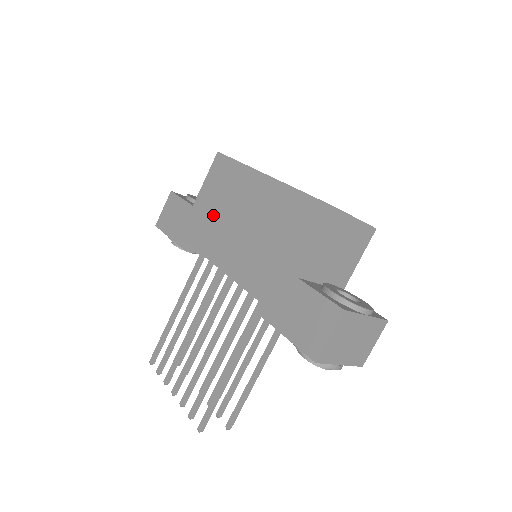
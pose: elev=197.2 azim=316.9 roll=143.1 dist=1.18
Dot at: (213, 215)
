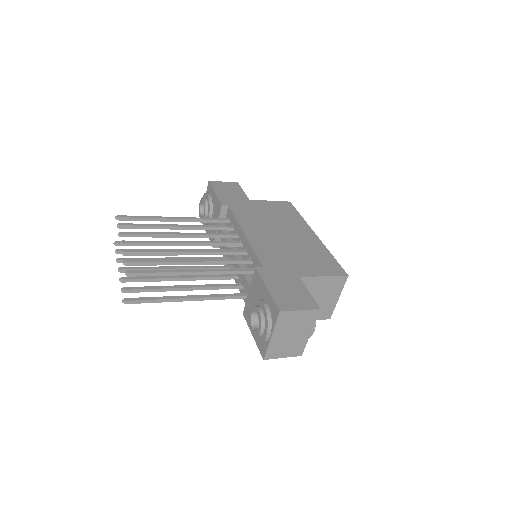
Dot at: (262, 214)
